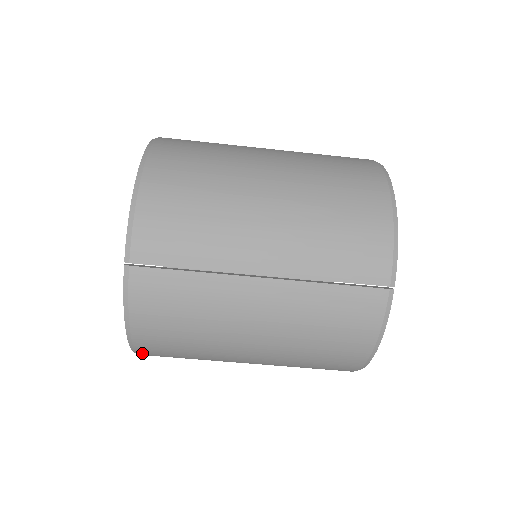
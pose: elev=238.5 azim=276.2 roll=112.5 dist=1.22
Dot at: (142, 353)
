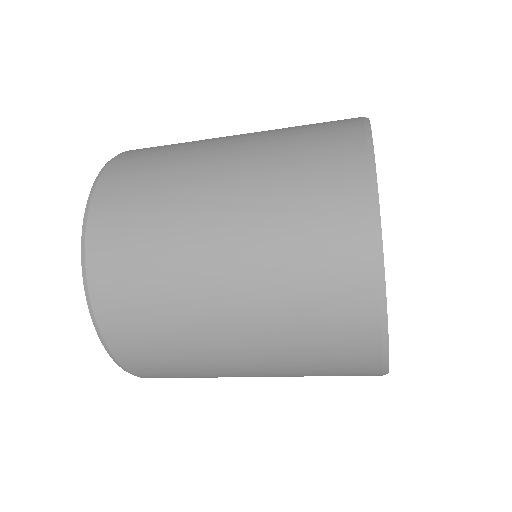
Dot at: occluded
